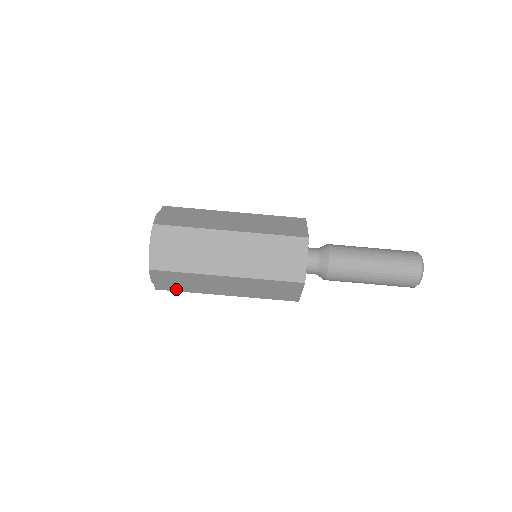
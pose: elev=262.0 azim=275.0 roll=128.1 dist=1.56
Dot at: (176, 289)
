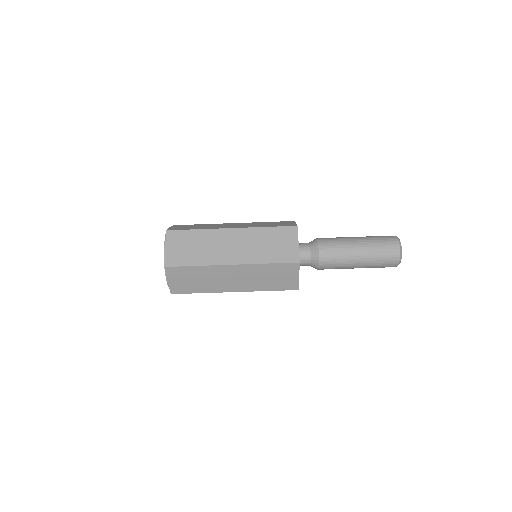
Dot at: occluded
